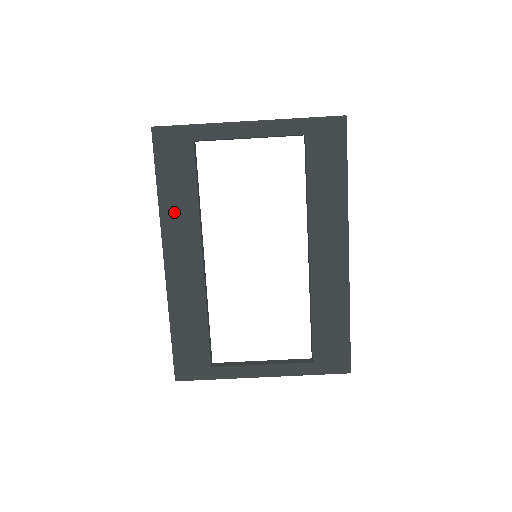
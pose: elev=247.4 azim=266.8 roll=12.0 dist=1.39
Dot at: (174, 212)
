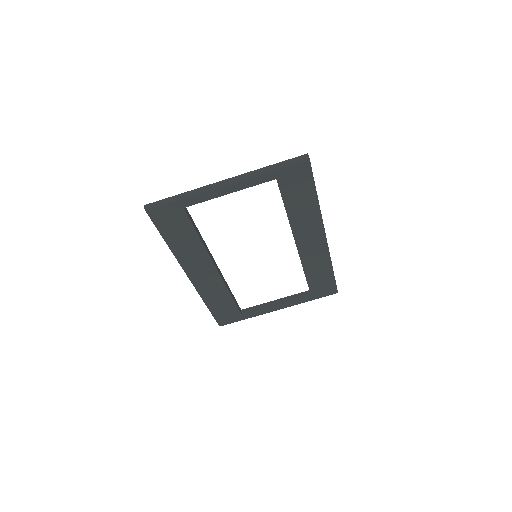
Dot at: (185, 252)
